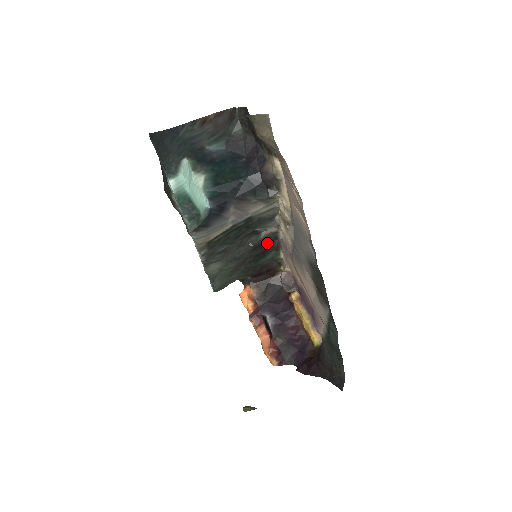
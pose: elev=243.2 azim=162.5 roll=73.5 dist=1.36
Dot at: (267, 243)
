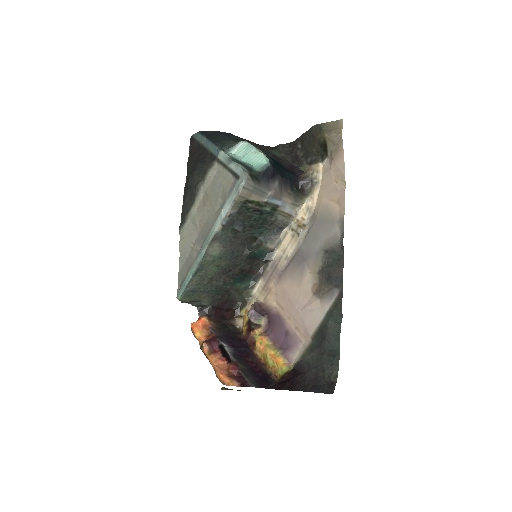
Dot at: (257, 261)
